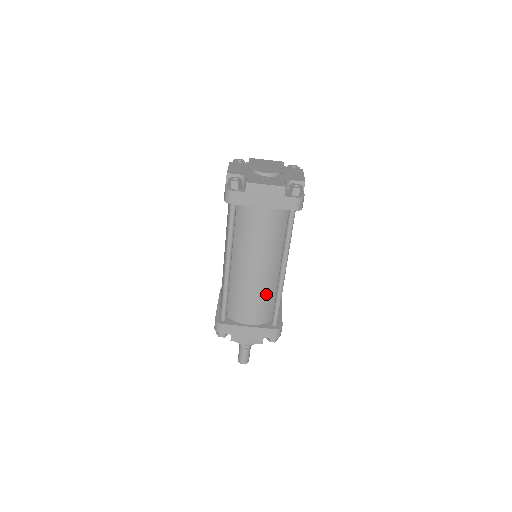
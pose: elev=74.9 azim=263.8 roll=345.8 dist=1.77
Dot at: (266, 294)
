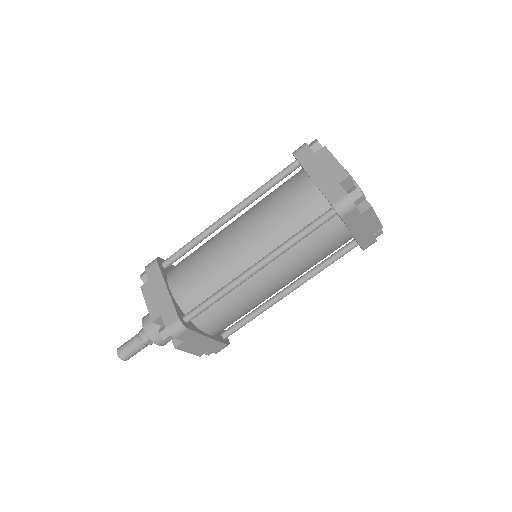
Dot at: (253, 308)
